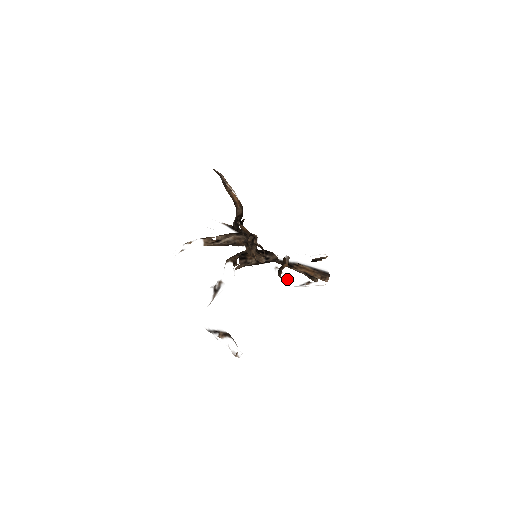
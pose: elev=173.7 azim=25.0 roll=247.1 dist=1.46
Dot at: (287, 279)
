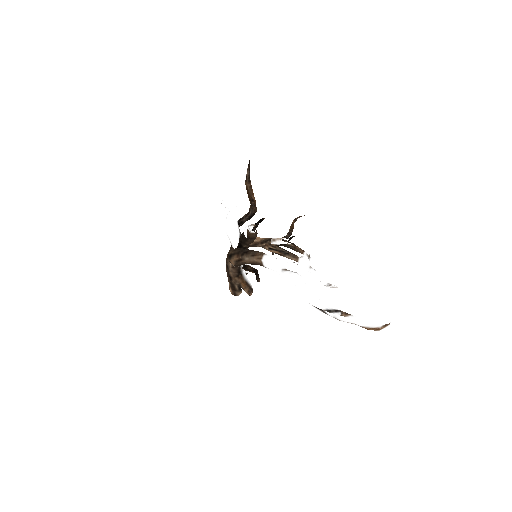
Dot at: occluded
